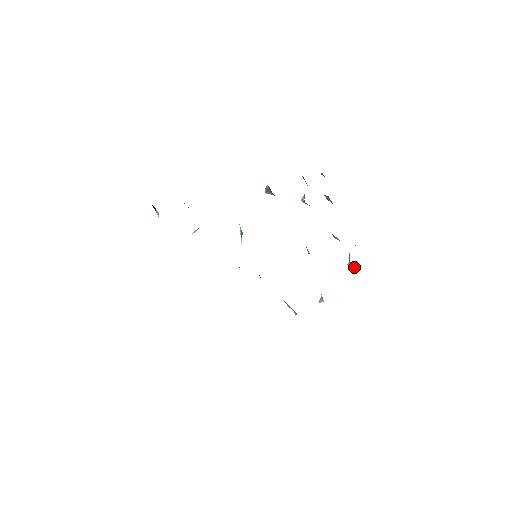
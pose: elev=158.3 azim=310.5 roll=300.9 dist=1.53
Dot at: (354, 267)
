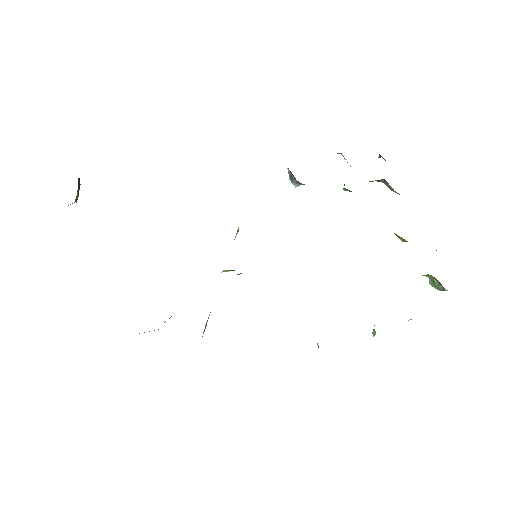
Dot at: (436, 283)
